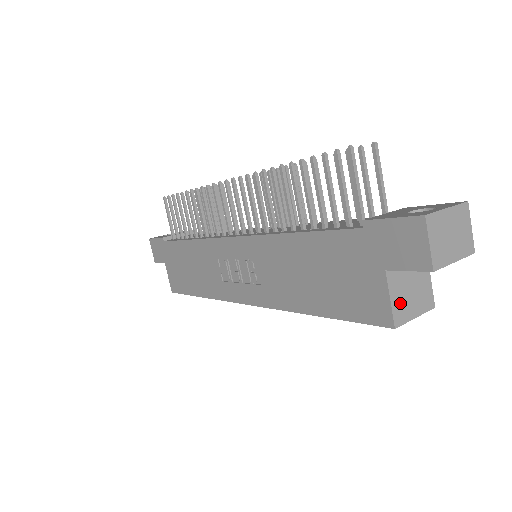
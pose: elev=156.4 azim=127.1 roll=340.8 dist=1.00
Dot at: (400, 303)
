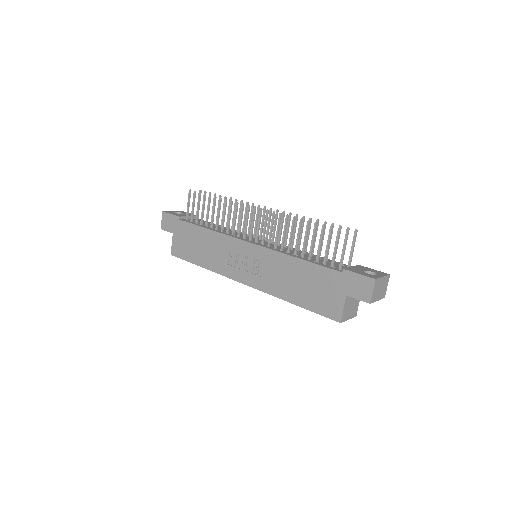
Dot at: (346, 312)
